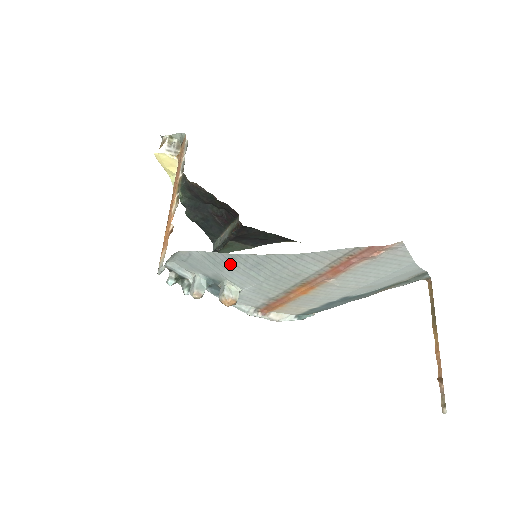
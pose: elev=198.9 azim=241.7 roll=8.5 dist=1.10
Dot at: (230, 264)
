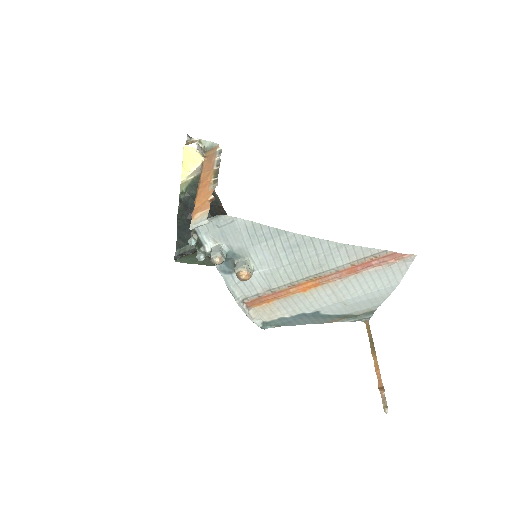
Dot at: (269, 240)
